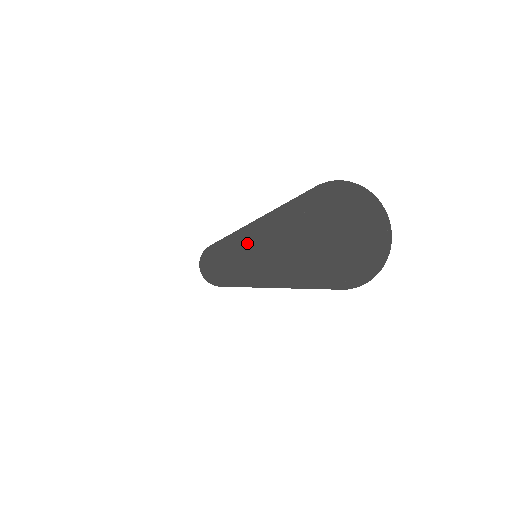
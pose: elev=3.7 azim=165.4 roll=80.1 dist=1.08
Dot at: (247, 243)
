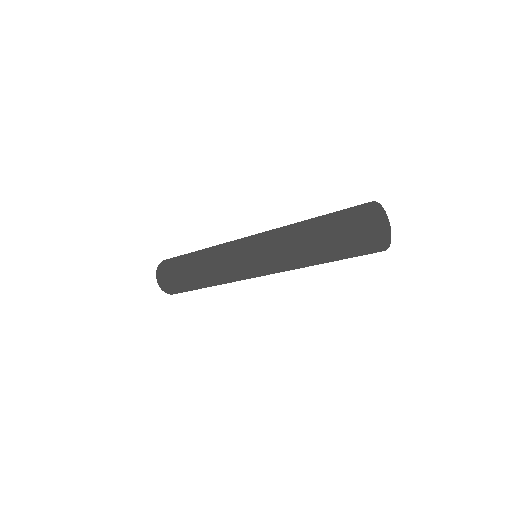
Dot at: (301, 257)
